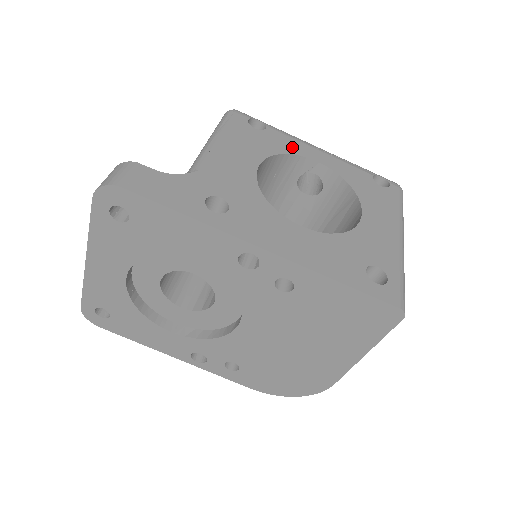
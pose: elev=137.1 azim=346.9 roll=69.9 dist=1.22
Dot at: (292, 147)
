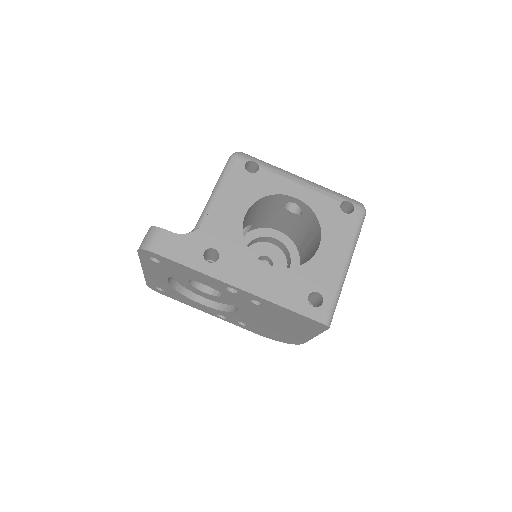
Dot at: (277, 186)
